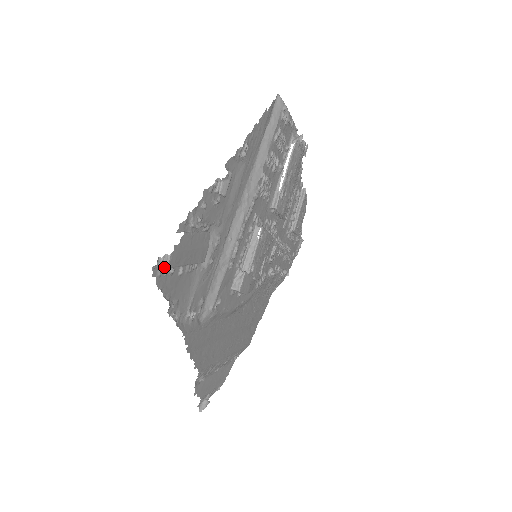
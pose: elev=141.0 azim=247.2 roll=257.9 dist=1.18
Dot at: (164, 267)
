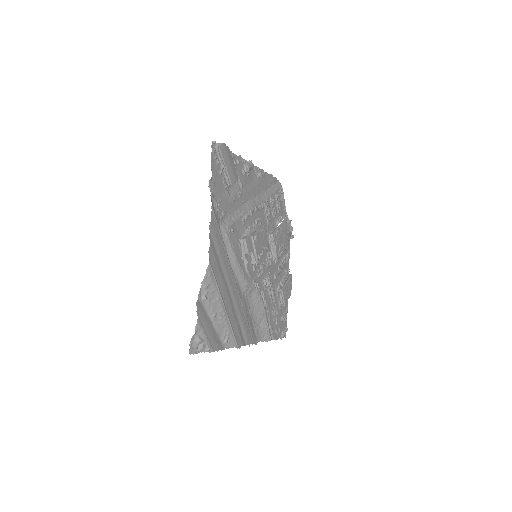
Dot at: (216, 153)
